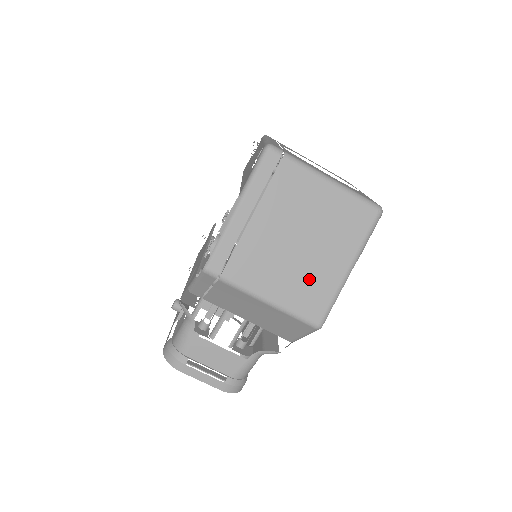
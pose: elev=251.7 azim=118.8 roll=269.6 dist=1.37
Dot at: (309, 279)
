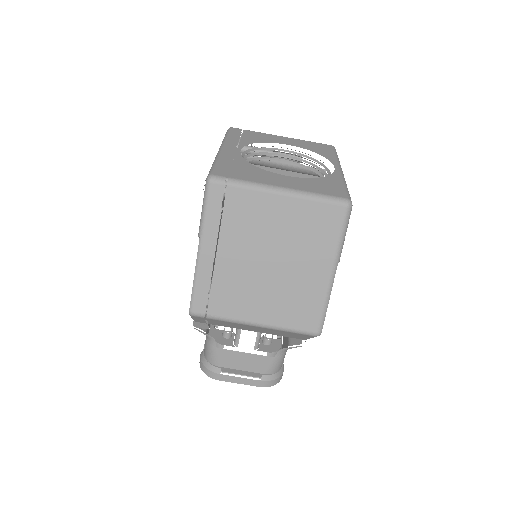
Dot at: (293, 294)
